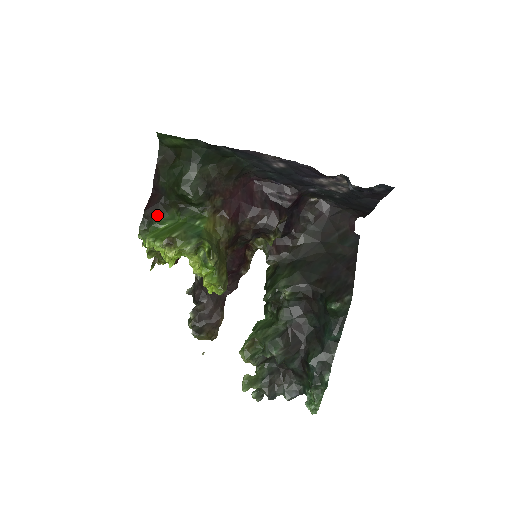
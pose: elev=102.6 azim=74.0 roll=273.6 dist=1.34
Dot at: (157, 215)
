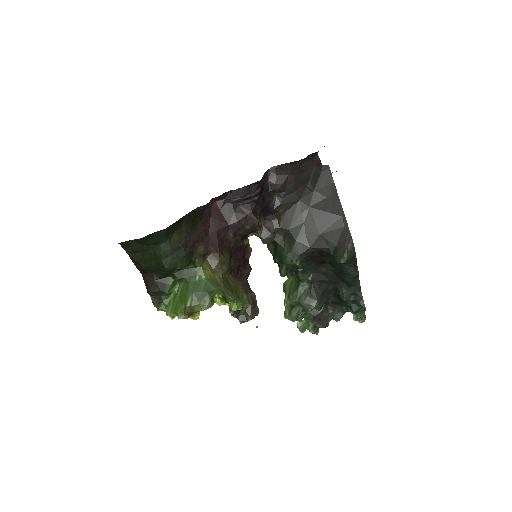
Dot at: (161, 291)
